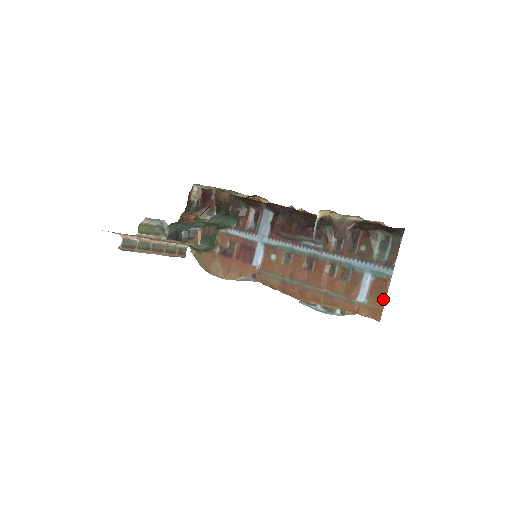
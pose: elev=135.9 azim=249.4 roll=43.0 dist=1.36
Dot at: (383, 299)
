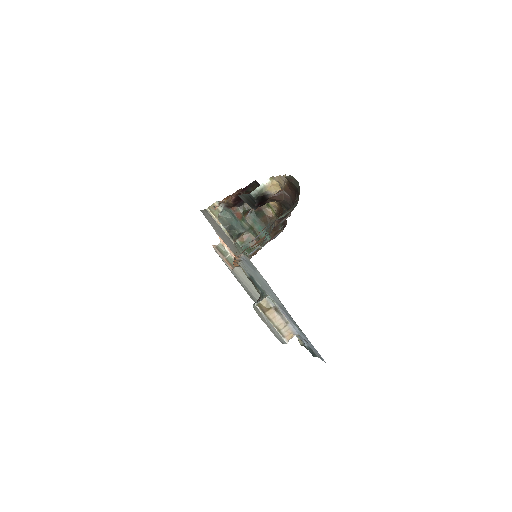
Dot at: occluded
